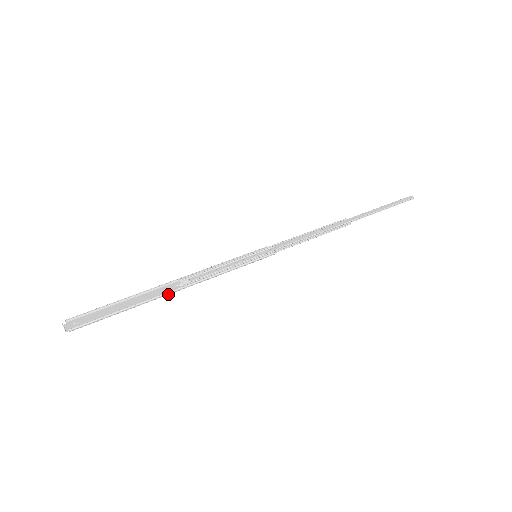
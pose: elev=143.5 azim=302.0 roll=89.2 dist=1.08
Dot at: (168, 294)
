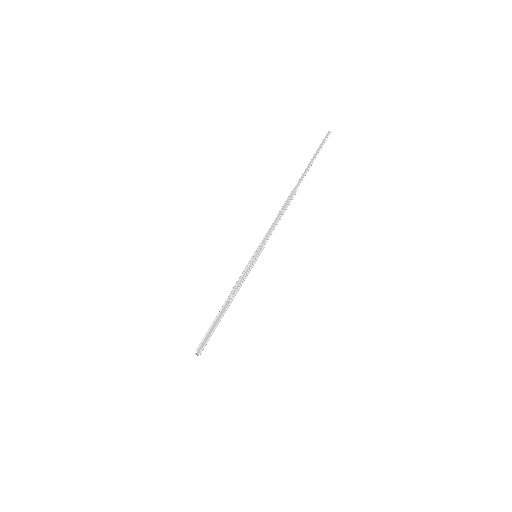
Dot at: occluded
